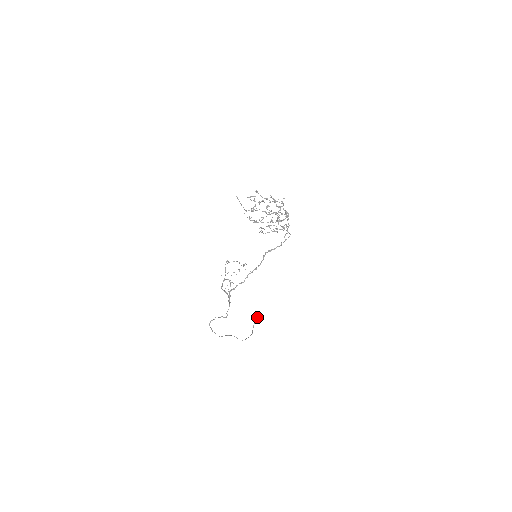
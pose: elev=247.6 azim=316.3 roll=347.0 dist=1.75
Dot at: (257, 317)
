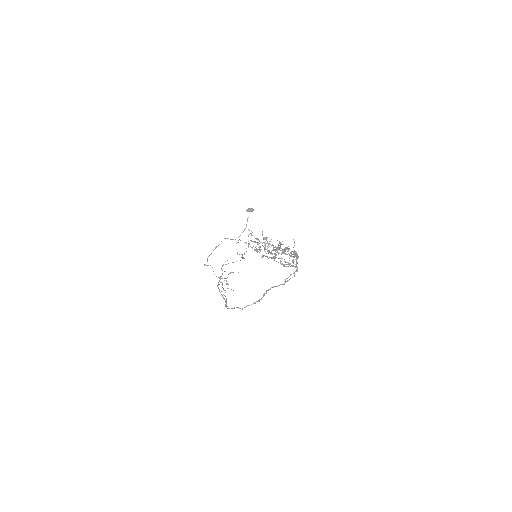
Dot at: (252, 211)
